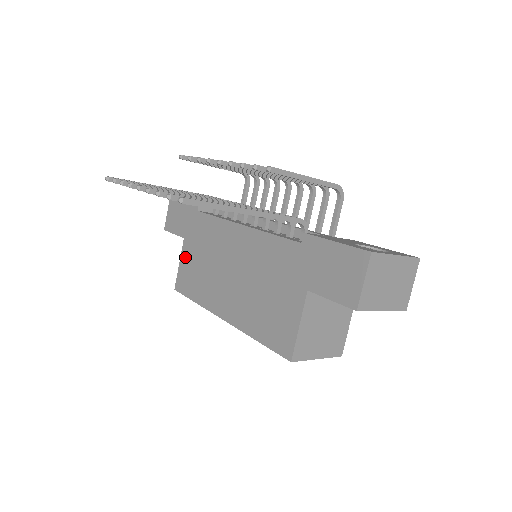
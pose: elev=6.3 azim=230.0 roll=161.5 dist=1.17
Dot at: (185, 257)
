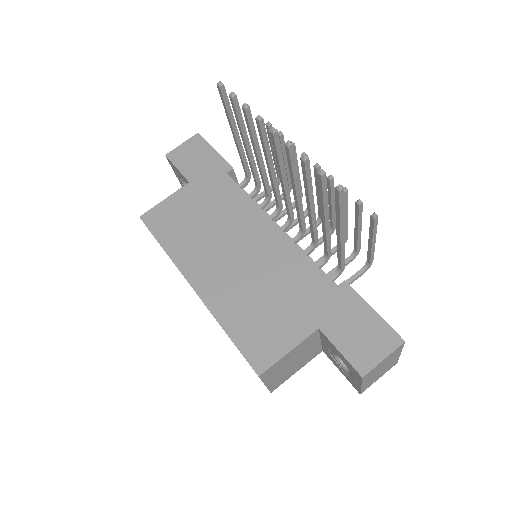
Dot at: (178, 199)
